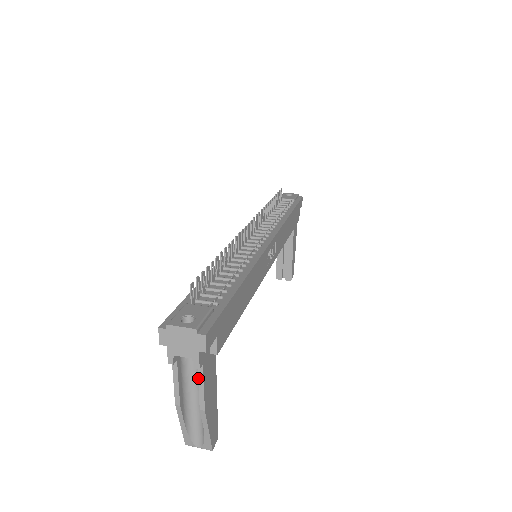
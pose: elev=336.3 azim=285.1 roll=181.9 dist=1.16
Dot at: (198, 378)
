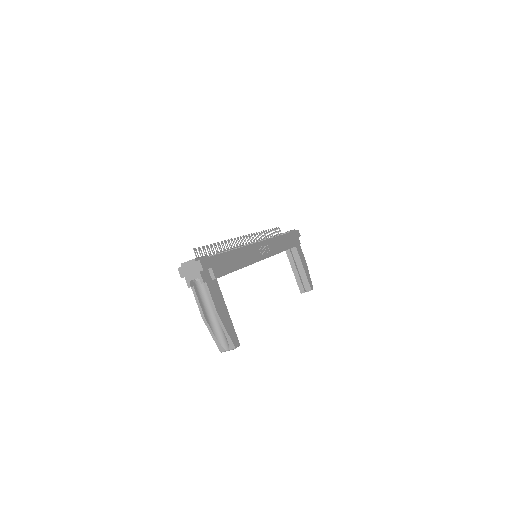
Dot at: (207, 292)
